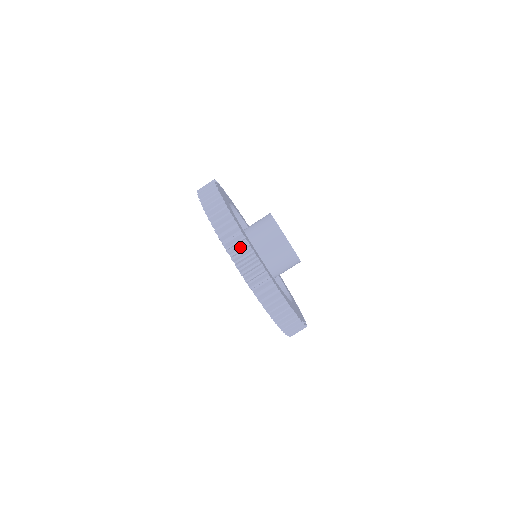
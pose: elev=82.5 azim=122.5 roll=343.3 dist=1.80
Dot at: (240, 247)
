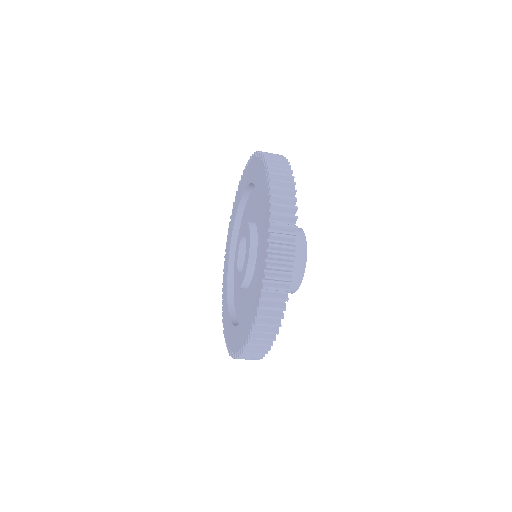
Dot at: occluded
